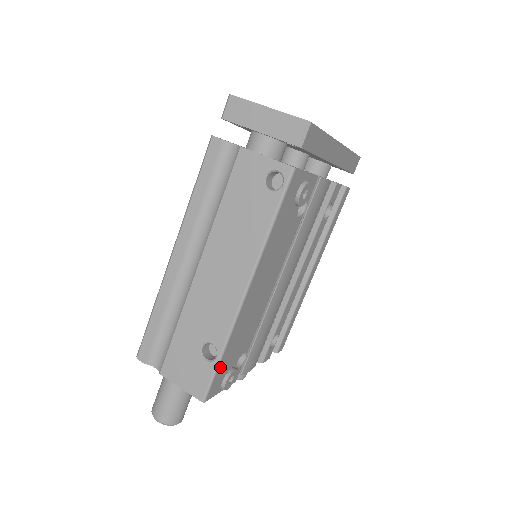
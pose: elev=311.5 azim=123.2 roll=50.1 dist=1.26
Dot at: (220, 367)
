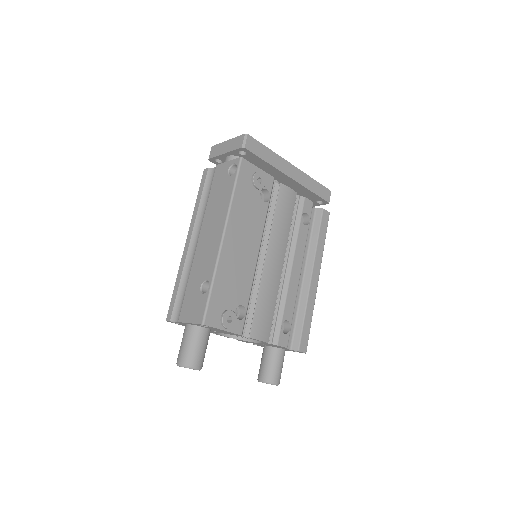
Dot at: (213, 297)
